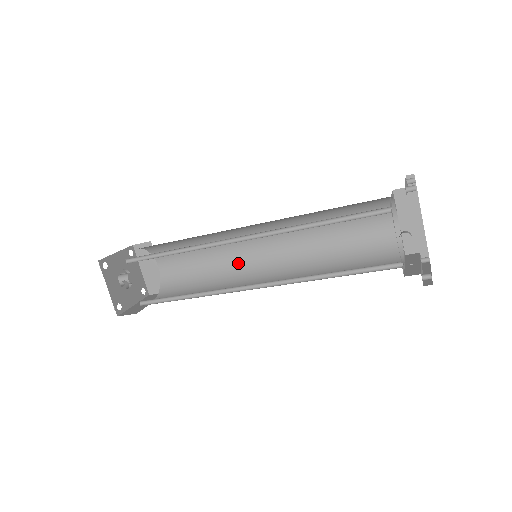
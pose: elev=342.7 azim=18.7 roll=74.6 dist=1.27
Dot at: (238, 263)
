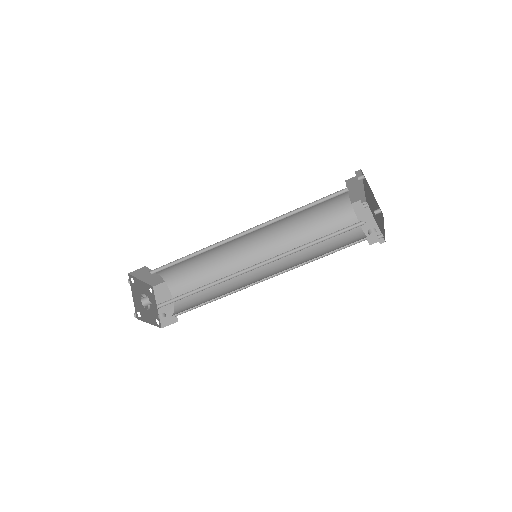
Dot at: (229, 250)
